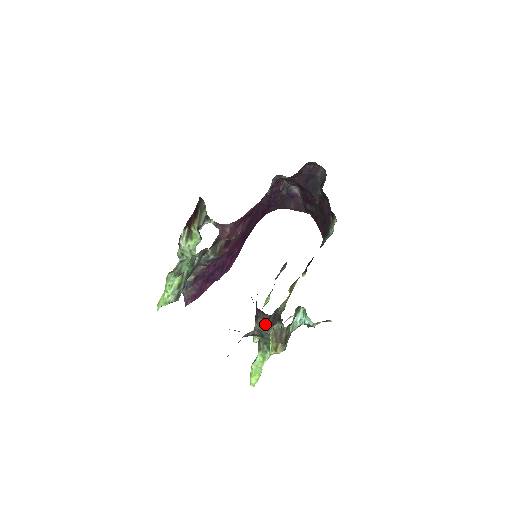
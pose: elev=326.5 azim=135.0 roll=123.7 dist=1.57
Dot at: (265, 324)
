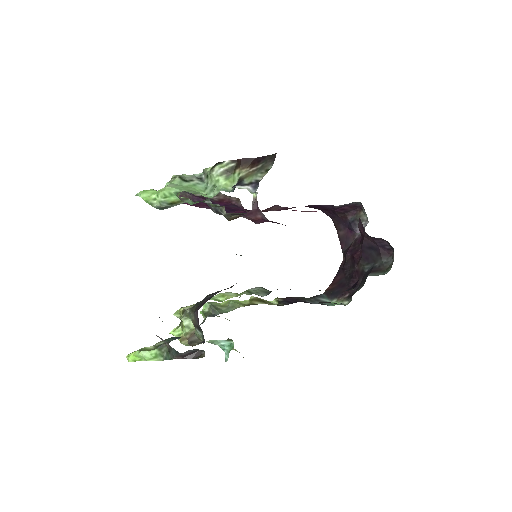
Dot at: (193, 322)
